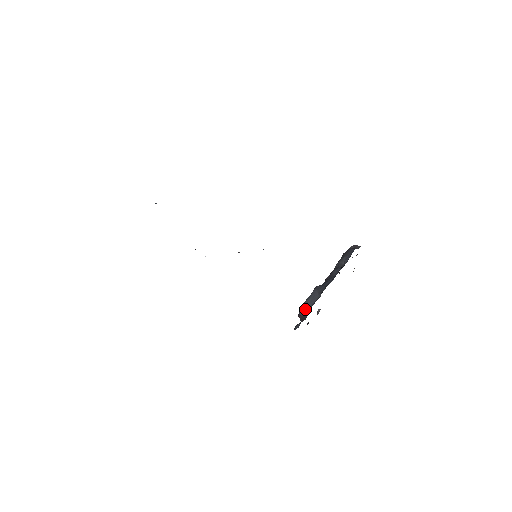
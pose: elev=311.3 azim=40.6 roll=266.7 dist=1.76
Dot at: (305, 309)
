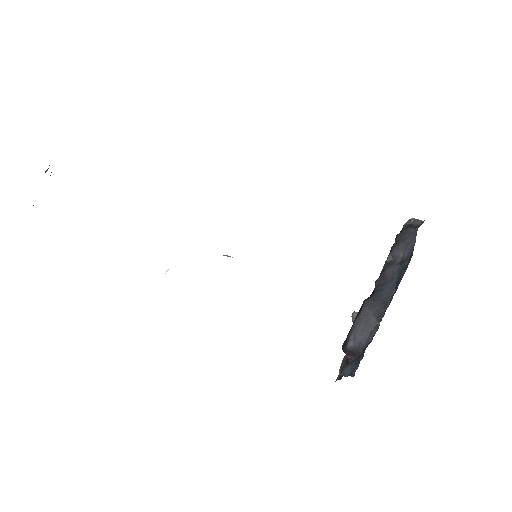
Dot at: (356, 343)
